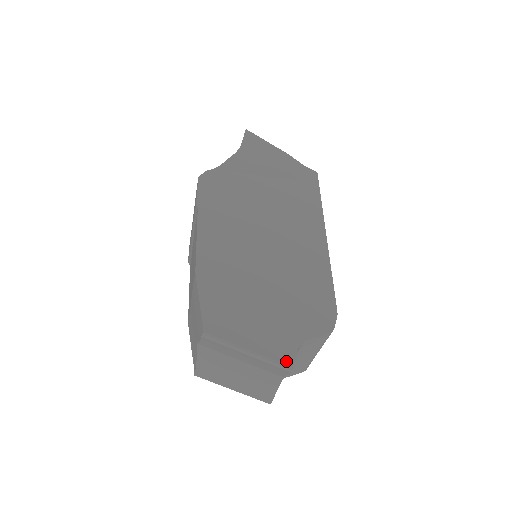
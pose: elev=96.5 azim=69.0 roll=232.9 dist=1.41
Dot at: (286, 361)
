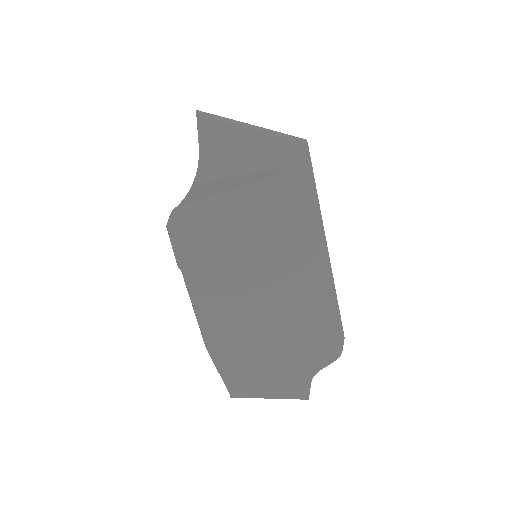
Dot at: (303, 395)
